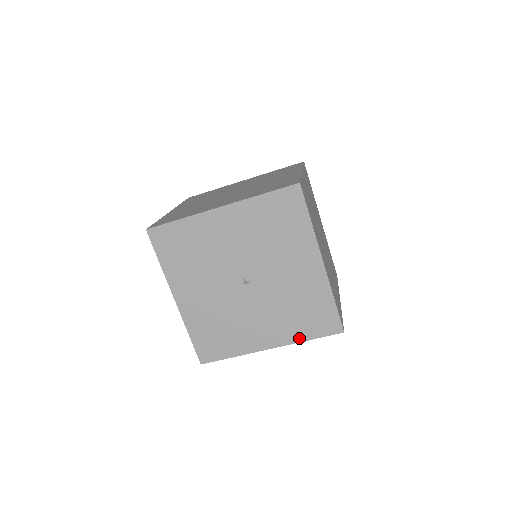
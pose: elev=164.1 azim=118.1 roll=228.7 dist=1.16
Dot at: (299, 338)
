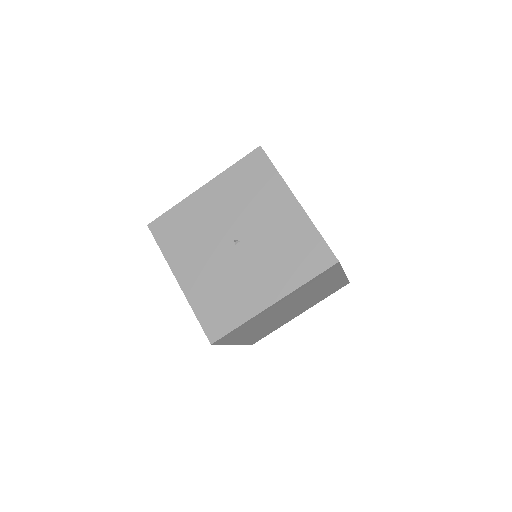
Dot at: (298, 282)
